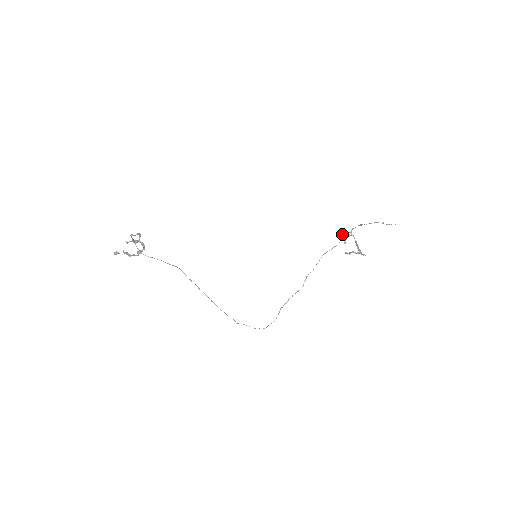
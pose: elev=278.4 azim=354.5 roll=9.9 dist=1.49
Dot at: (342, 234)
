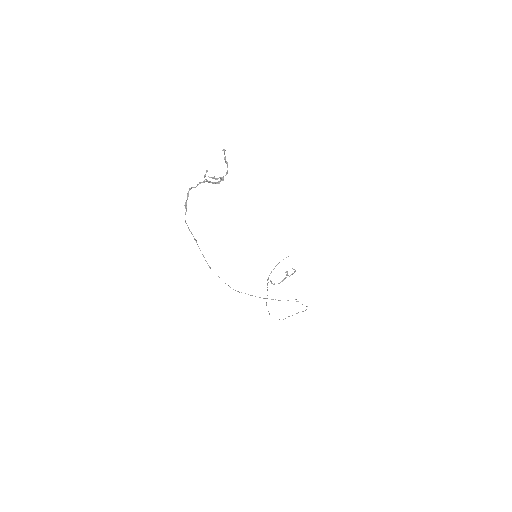
Dot at: (268, 279)
